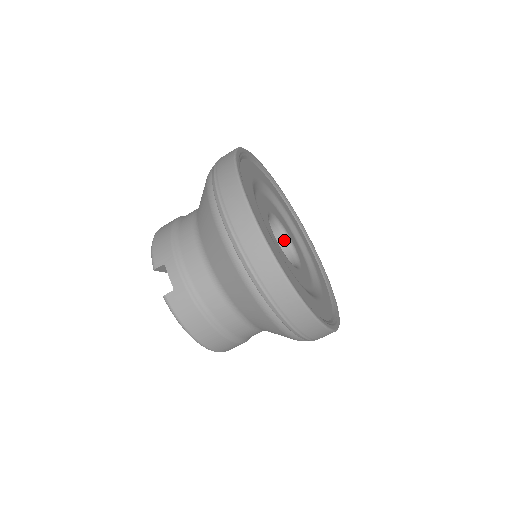
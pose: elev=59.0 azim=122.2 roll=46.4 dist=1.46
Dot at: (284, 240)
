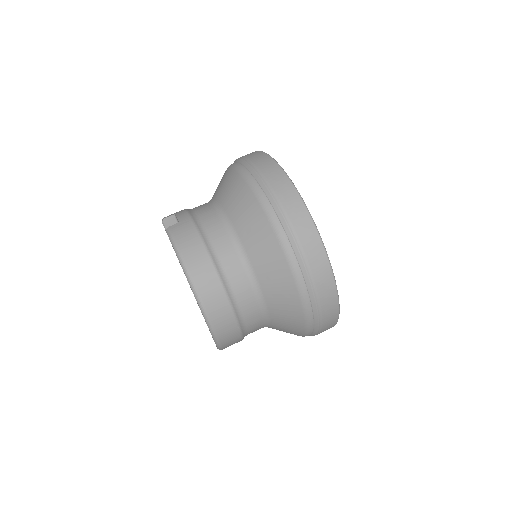
Dot at: occluded
